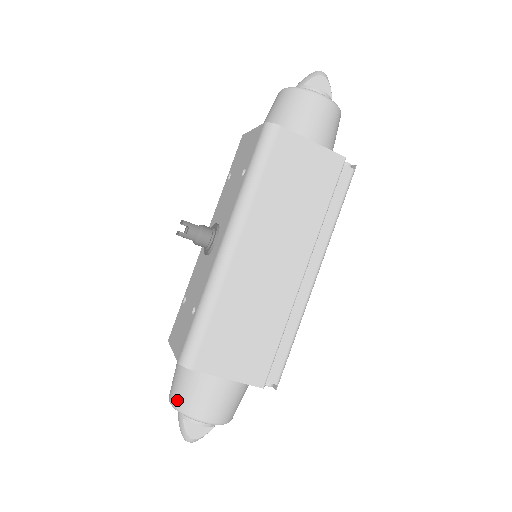
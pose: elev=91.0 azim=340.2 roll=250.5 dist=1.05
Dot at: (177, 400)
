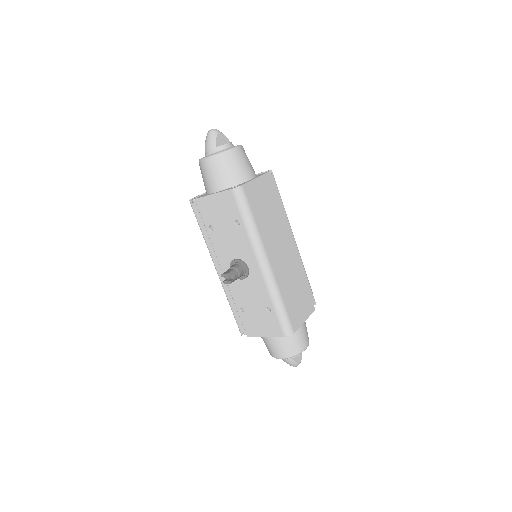
Dot at: (287, 354)
